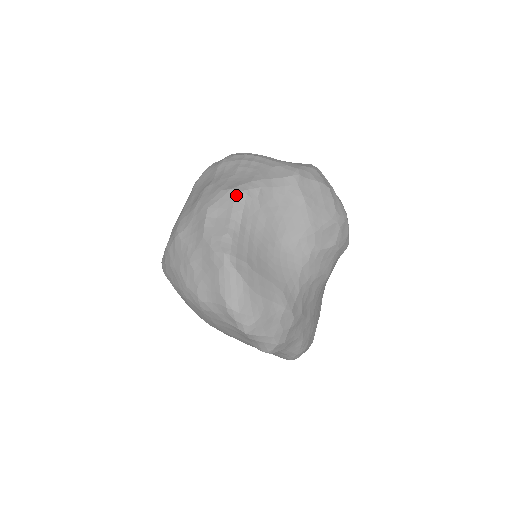
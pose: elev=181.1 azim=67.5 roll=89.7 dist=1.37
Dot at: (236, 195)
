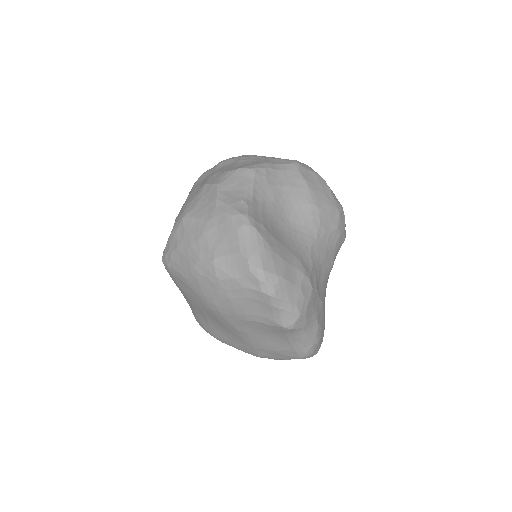
Dot at: (245, 172)
